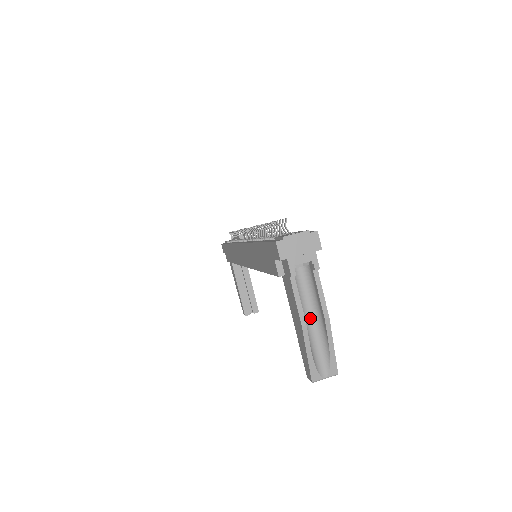
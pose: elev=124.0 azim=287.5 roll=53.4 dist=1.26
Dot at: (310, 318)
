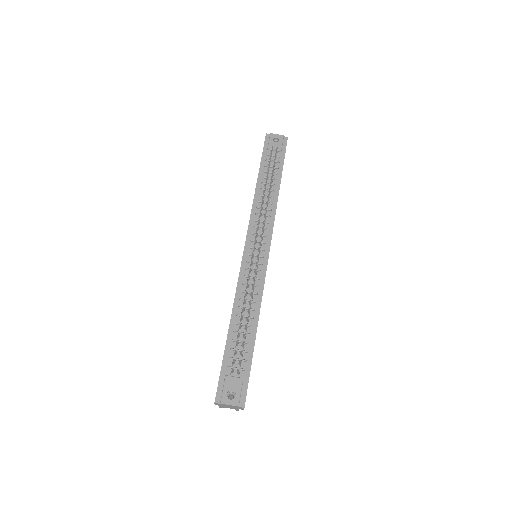
Dot at: occluded
